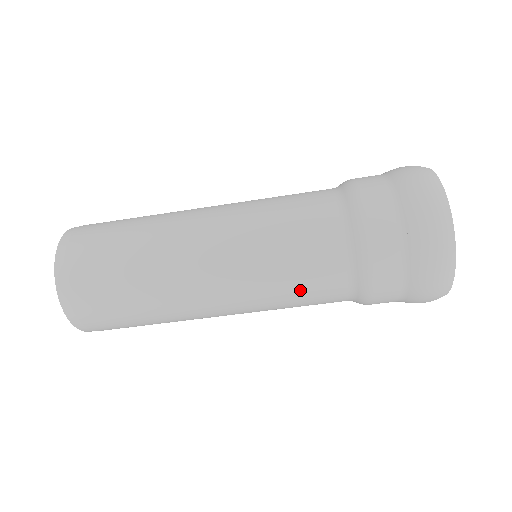
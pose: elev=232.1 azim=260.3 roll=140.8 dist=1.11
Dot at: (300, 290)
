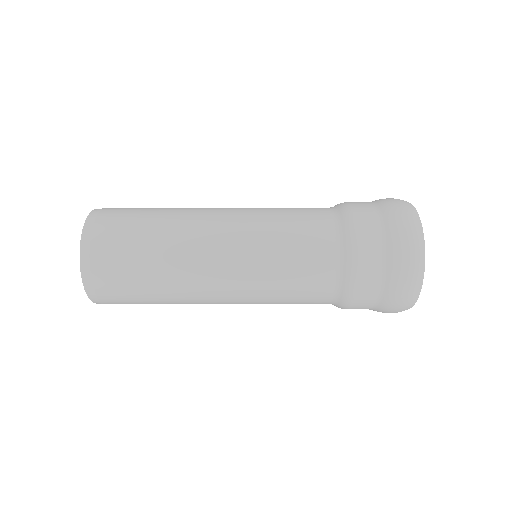
Dot at: (293, 288)
